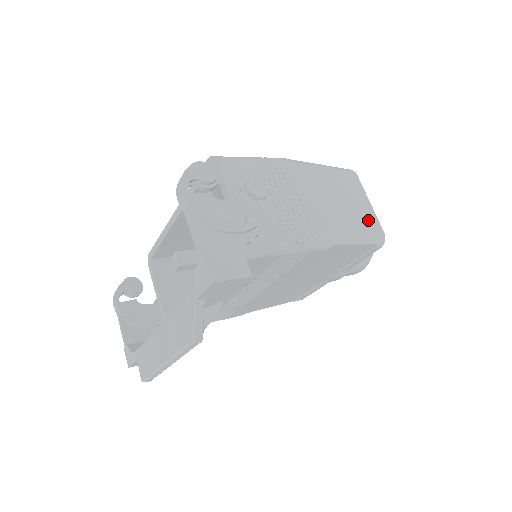
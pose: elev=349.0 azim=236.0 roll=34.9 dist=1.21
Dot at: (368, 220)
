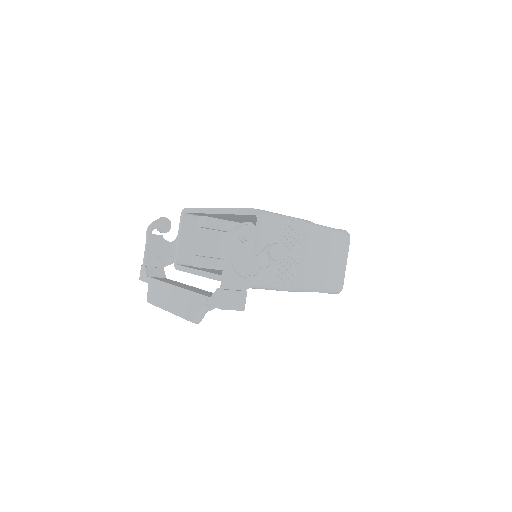
Dot at: (337, 277)
